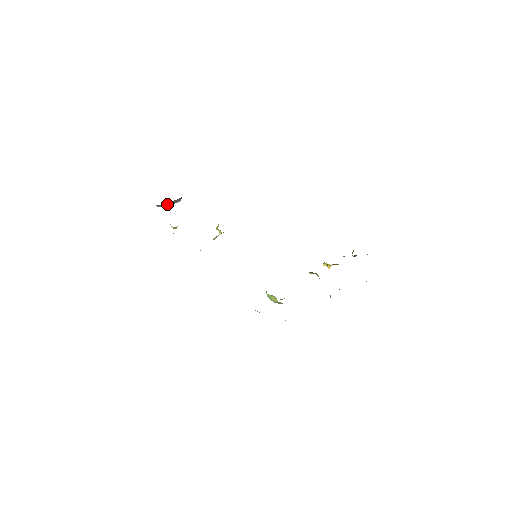
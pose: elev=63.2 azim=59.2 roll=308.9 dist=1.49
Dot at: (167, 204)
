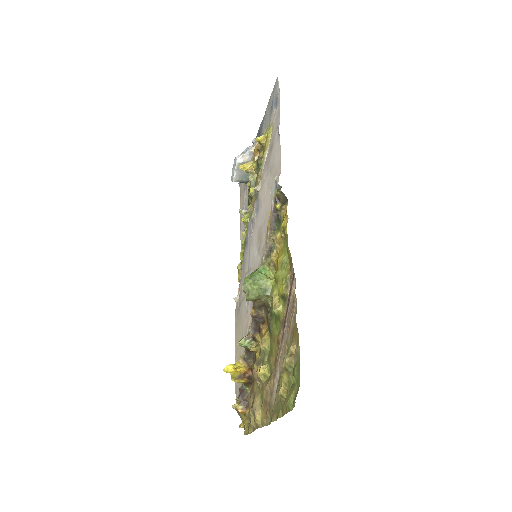
Dot at: occluded
